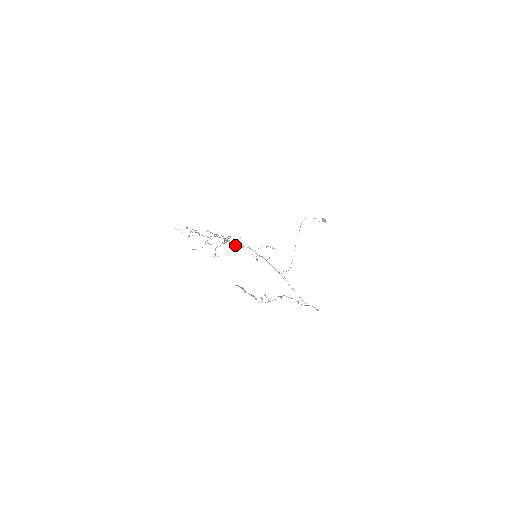
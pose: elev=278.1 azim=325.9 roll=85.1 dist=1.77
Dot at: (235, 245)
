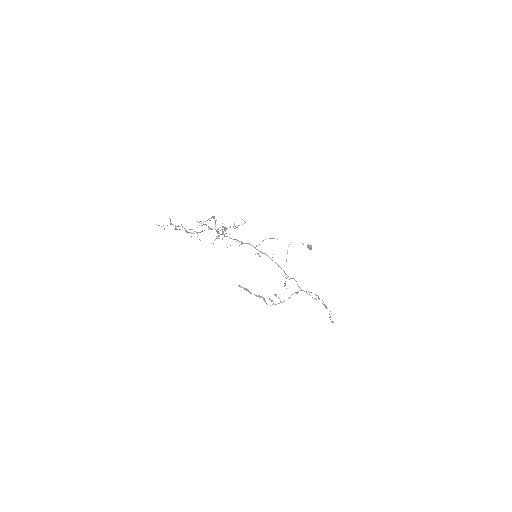
Dot at: occluded
